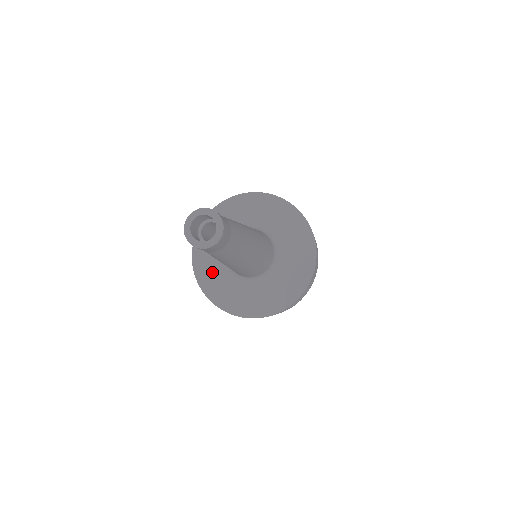
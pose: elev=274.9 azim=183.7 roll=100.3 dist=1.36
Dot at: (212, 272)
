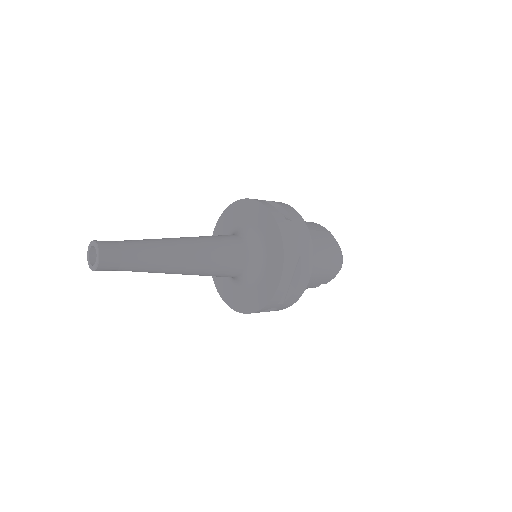
Dot at: (226, 284)
